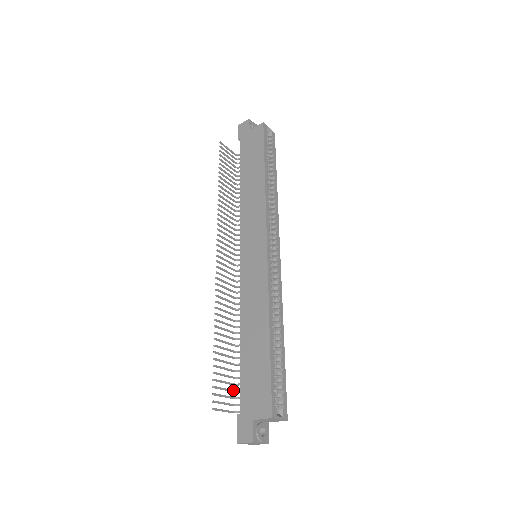
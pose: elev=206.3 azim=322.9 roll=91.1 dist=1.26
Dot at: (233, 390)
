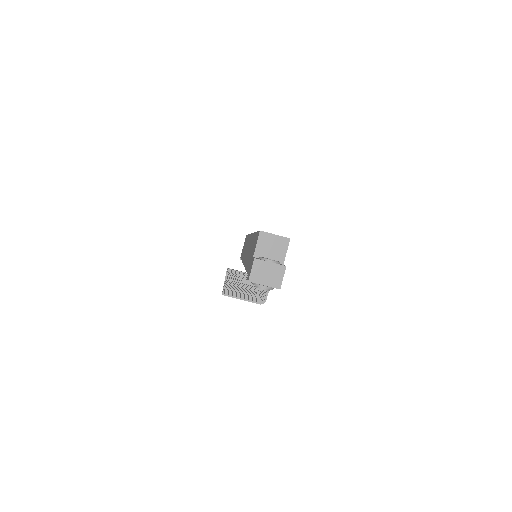
Dot at: occluded
